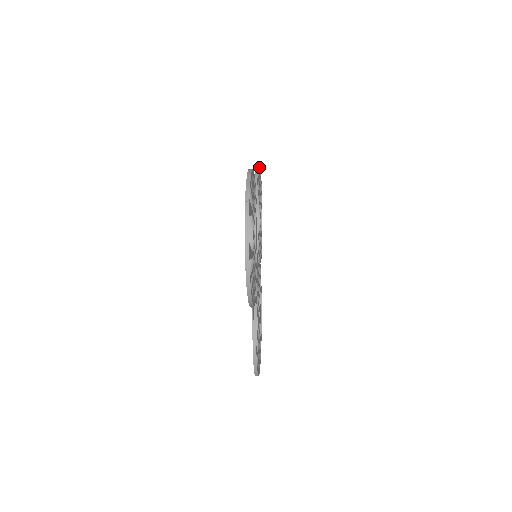
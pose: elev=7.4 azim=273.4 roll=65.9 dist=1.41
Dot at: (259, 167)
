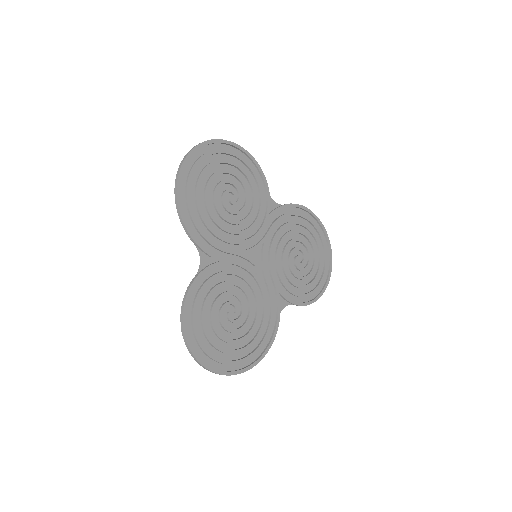
Dot at: (320, 225)
